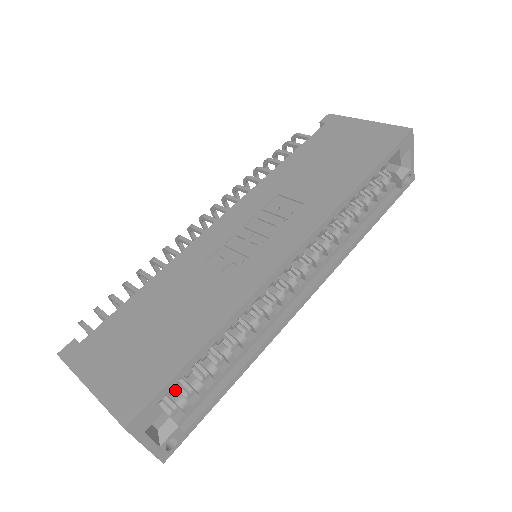
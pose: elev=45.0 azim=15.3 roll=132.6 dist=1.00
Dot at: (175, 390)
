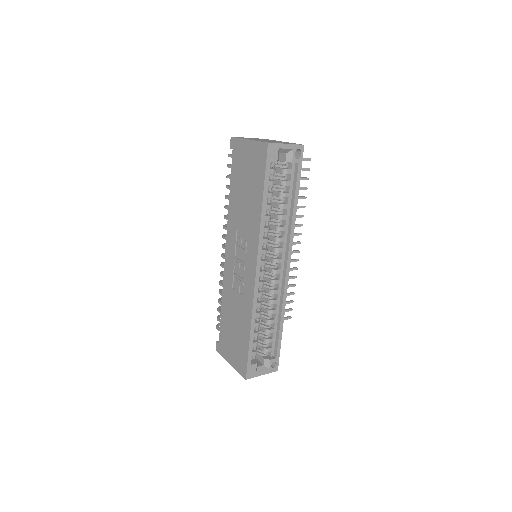
Dot at: (261, 346)
